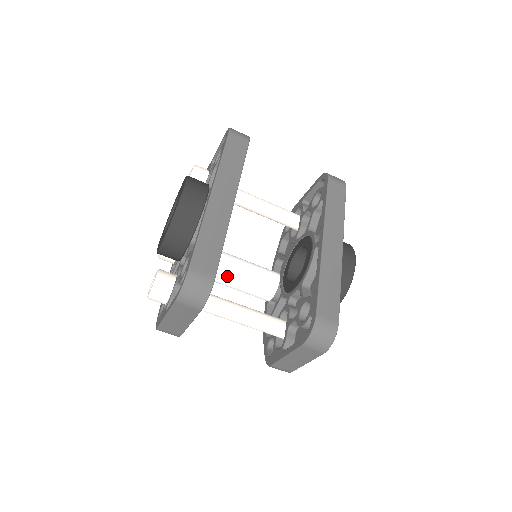
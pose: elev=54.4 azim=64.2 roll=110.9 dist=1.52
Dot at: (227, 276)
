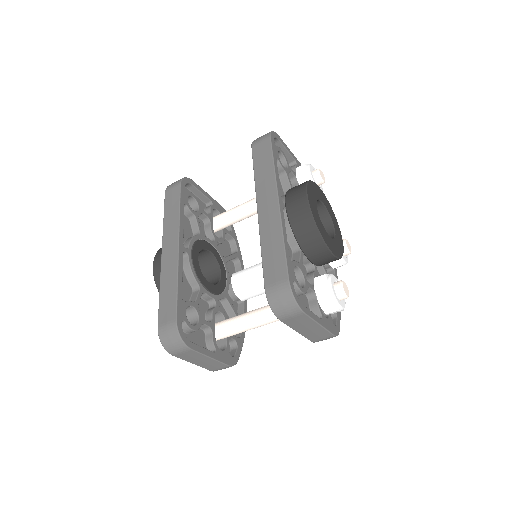
Dot at: (260, 285)
